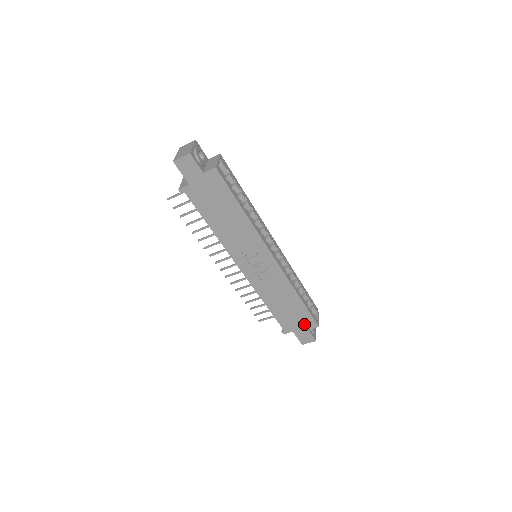
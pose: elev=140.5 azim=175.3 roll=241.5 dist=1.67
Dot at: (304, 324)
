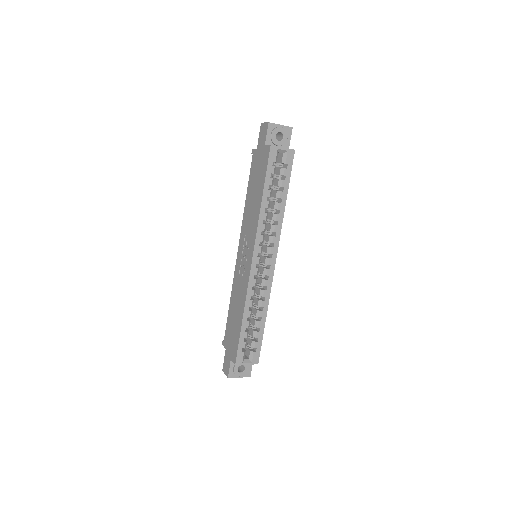
Dot at: (232, 350)
